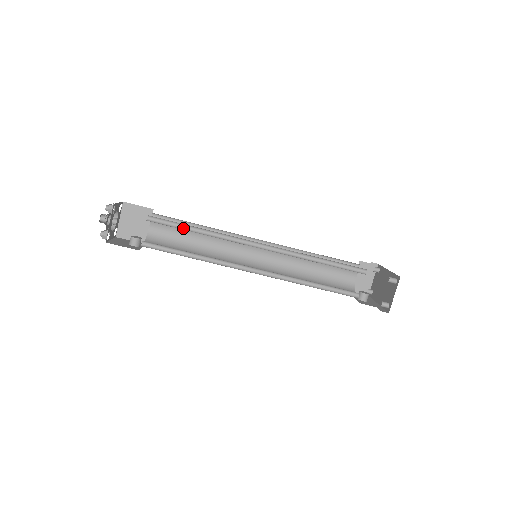
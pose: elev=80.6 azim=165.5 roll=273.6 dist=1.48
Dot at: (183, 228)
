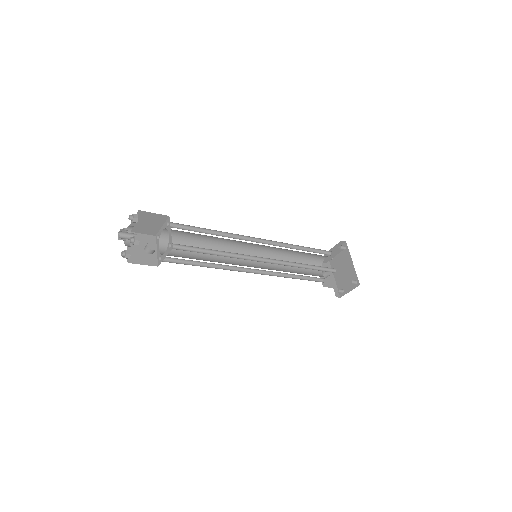
Dot at: (201, 250)
